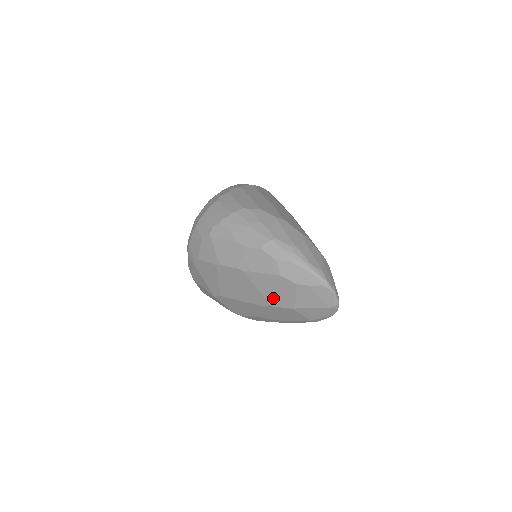
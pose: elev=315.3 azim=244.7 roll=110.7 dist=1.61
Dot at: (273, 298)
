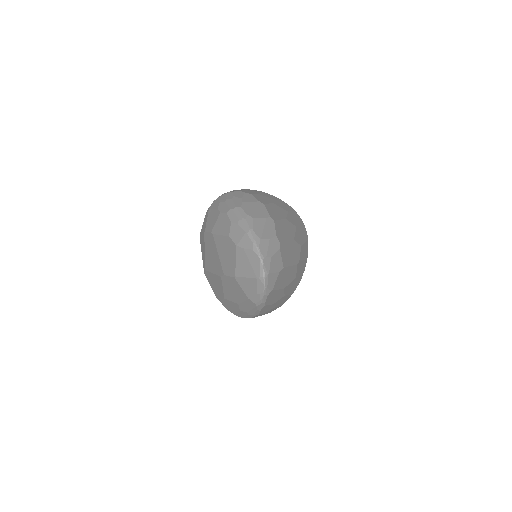
Dot at: (225, 265)
